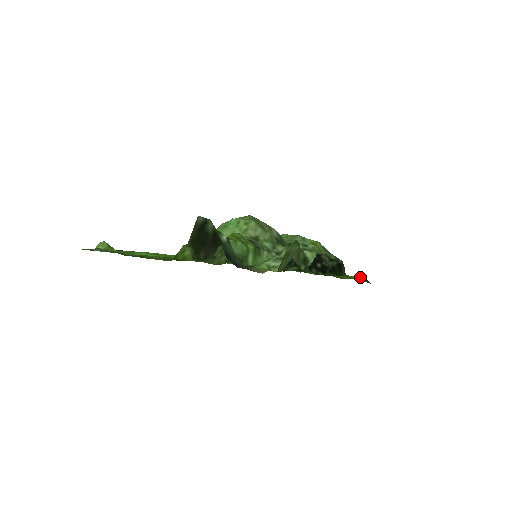
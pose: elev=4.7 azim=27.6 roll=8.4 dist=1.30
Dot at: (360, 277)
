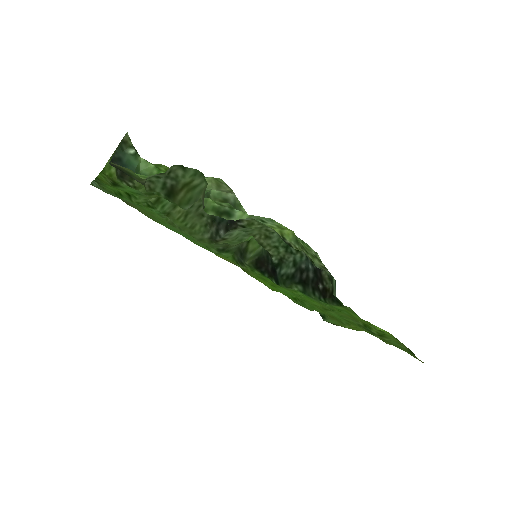
Dot at: (386, 331)
